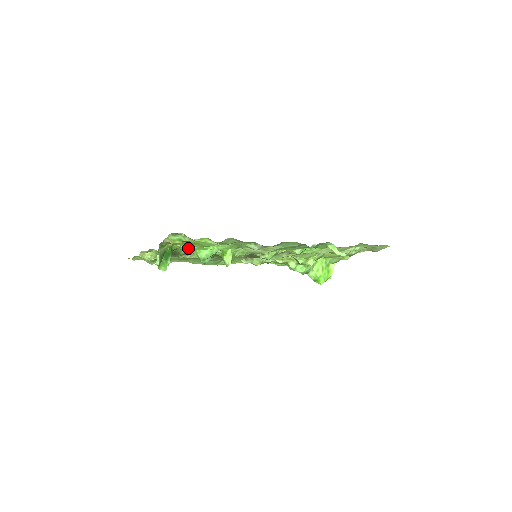
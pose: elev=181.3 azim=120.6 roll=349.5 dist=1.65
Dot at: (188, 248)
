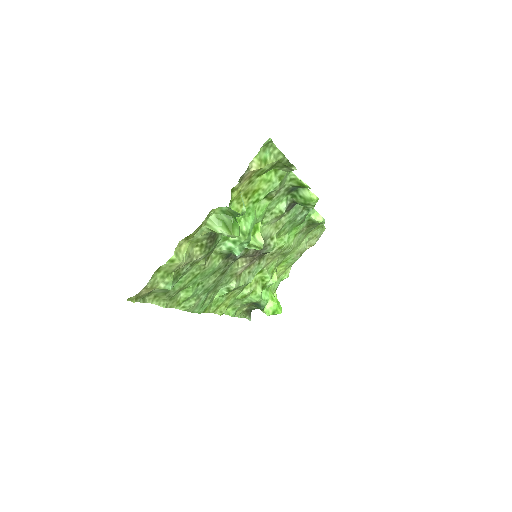
Dot at: (239, 211)
